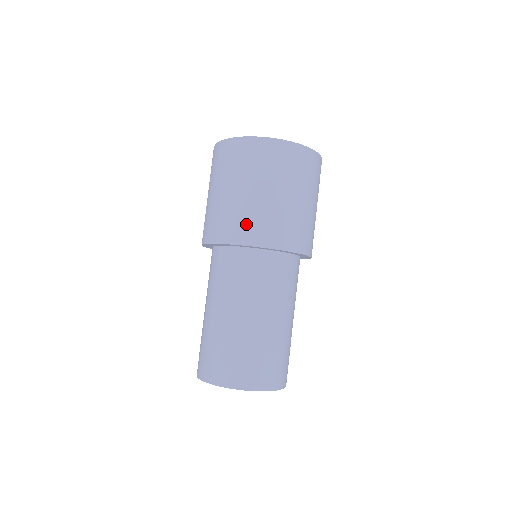
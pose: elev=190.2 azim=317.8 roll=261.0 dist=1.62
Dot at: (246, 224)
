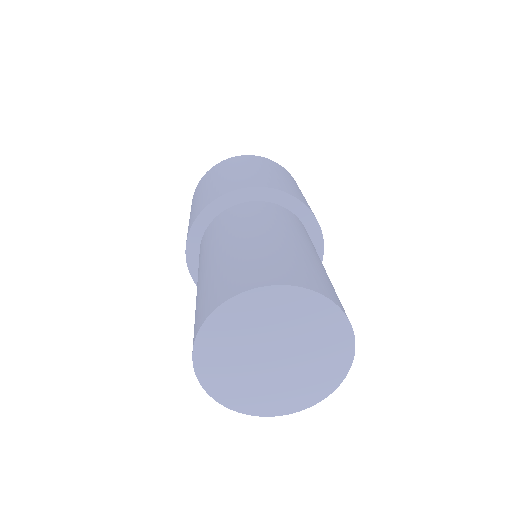
Dot at: (200, 206)
